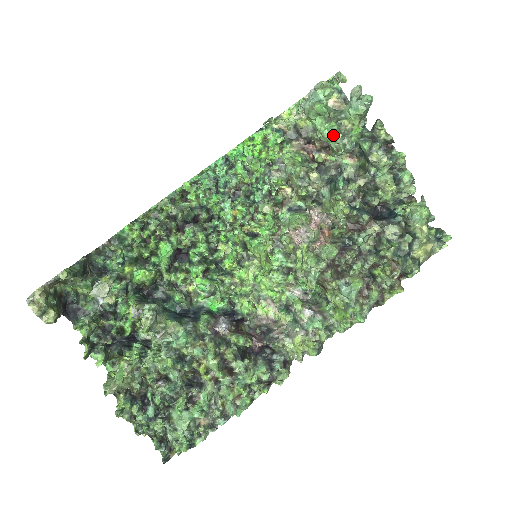
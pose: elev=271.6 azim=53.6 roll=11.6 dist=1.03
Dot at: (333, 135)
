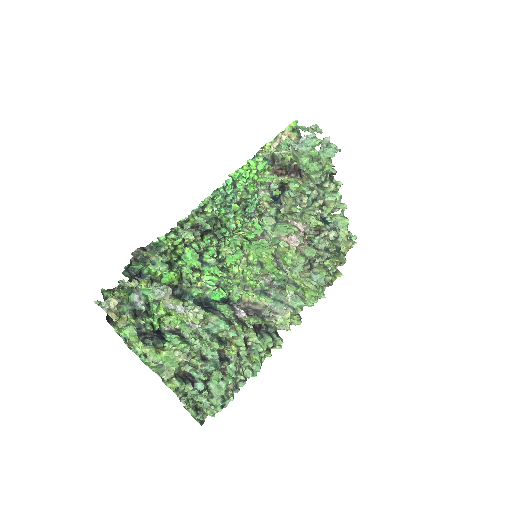
Dot at: (317, 171)
